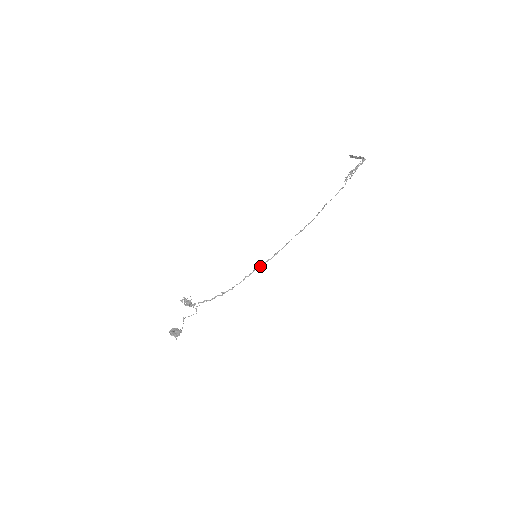
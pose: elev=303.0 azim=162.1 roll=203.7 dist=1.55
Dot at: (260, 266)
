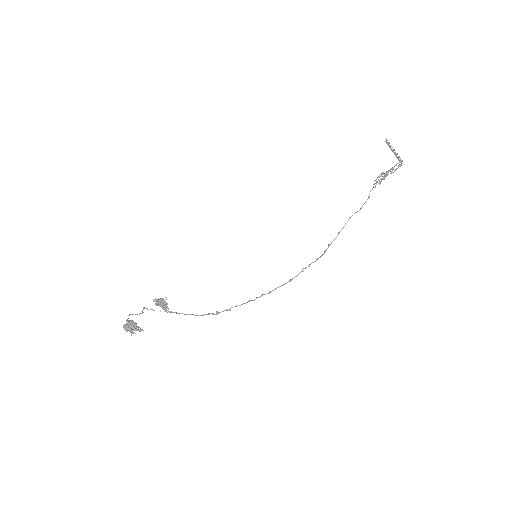
Dot at: (270, 292)
